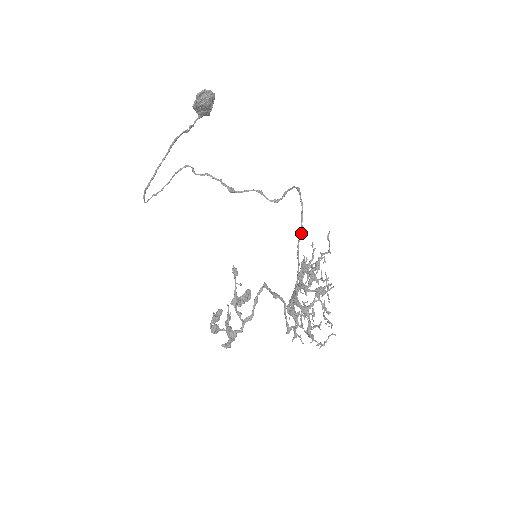
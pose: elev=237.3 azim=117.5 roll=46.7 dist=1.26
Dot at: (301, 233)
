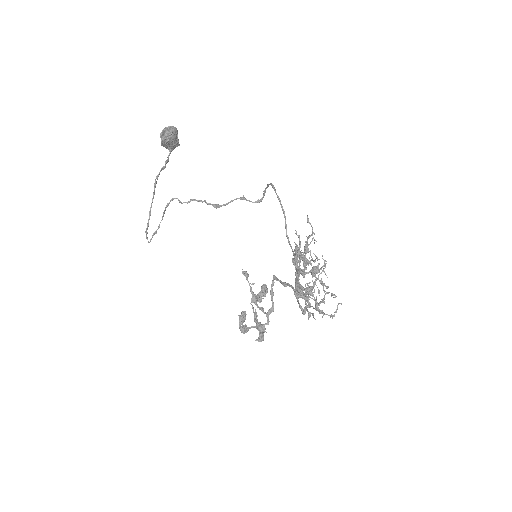
Dot at: (286, 224)
